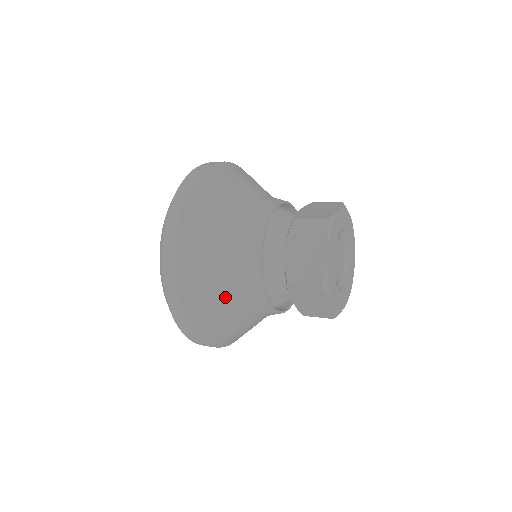
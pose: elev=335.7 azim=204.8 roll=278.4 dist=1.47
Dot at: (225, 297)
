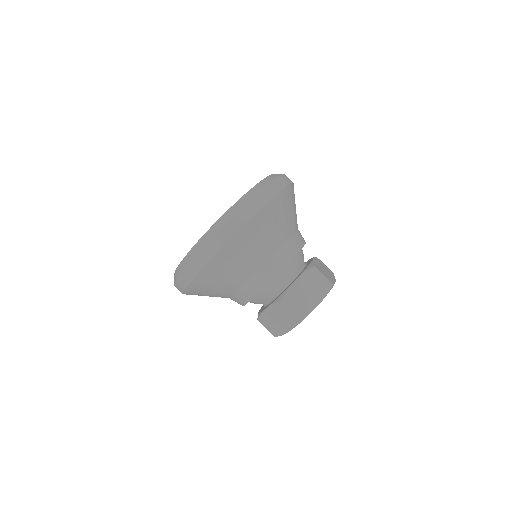
Dot at: occluded
